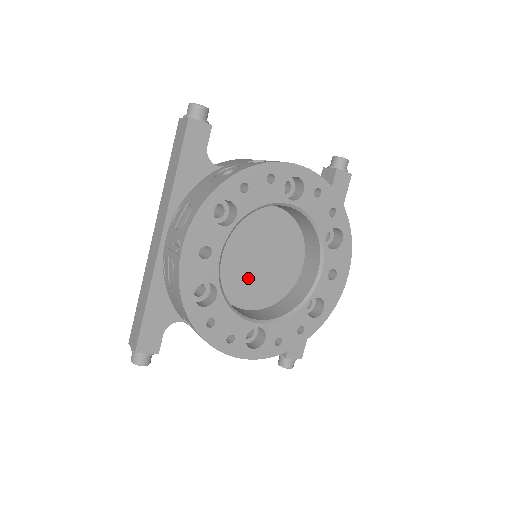
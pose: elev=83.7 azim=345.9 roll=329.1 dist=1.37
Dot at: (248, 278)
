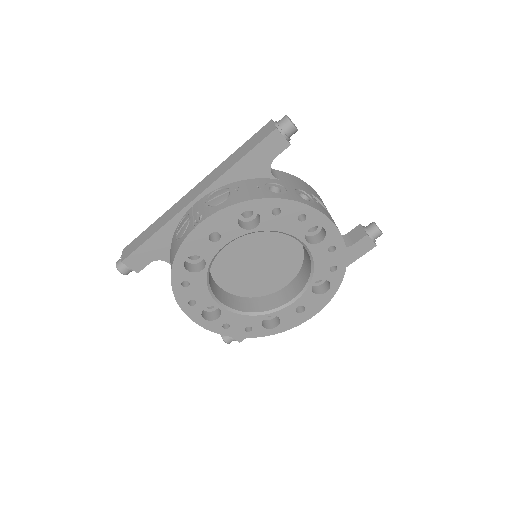
Dot at: (238, 268)
